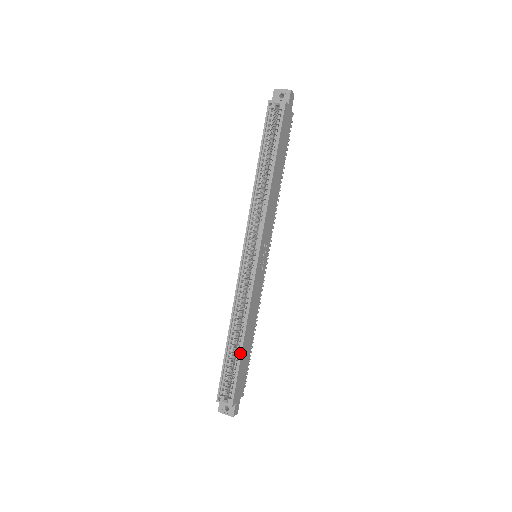
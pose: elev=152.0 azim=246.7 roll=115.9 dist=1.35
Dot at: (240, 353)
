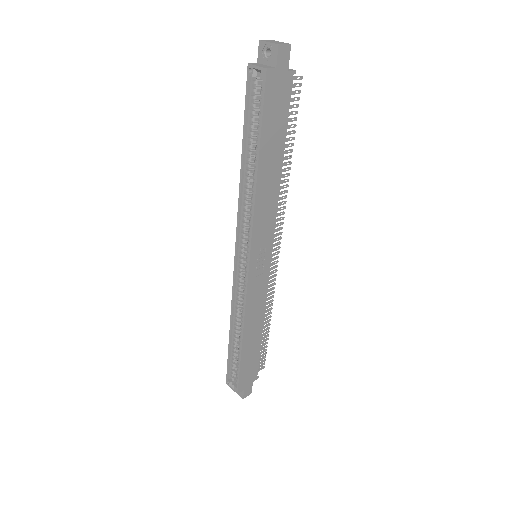
Dot at: (240, 353)
